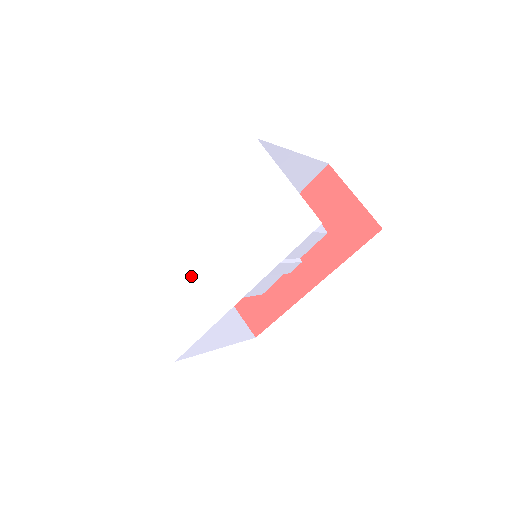
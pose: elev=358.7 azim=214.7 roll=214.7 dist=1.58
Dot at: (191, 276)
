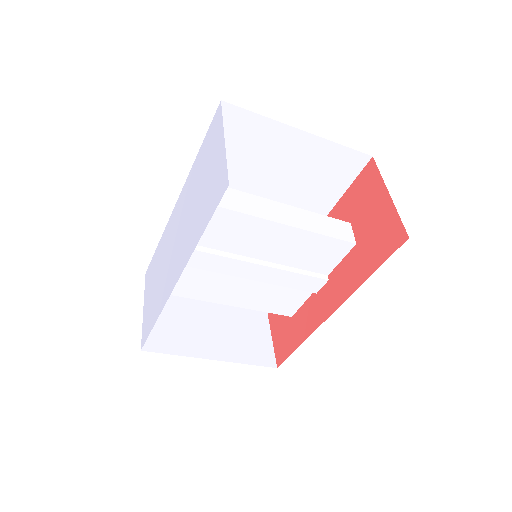
Dot at: (165, 258)
